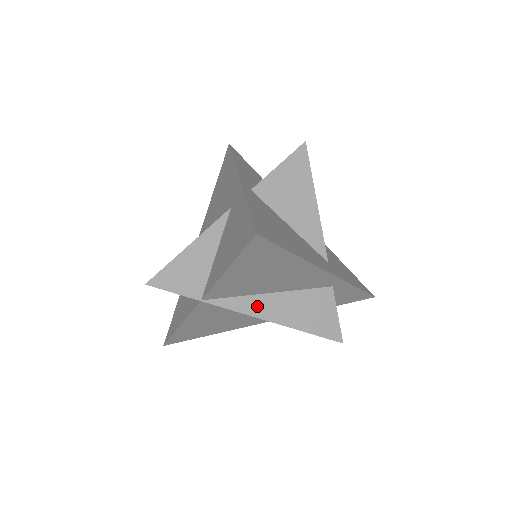
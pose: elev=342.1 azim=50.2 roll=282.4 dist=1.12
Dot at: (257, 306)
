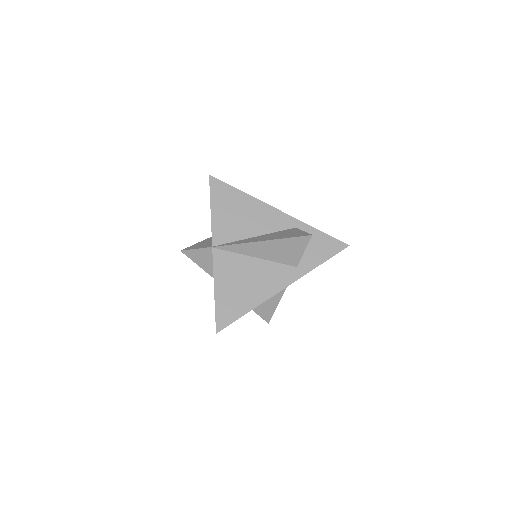
Dot at: (247, 241)
